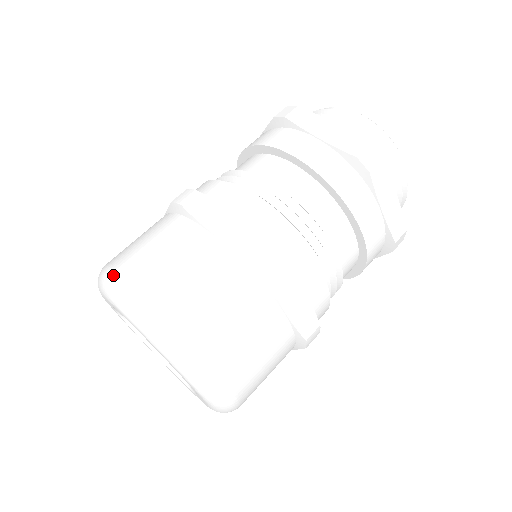
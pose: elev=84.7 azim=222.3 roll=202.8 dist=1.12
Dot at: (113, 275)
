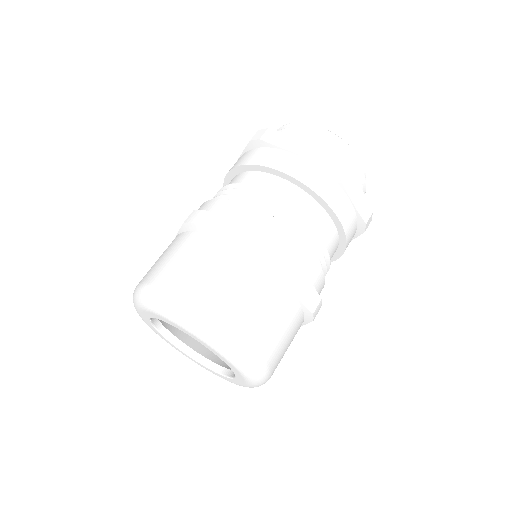
Dot at: (226, 333)
